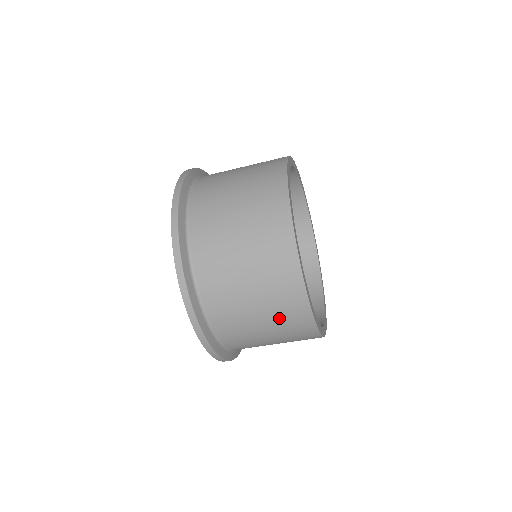
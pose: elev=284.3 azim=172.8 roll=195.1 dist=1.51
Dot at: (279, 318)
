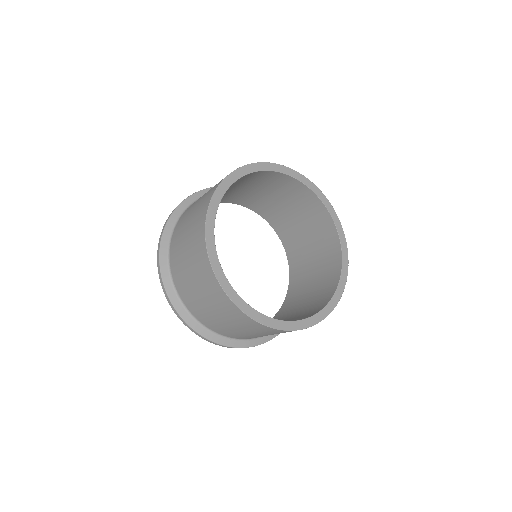
Dot at: (194, 222)
